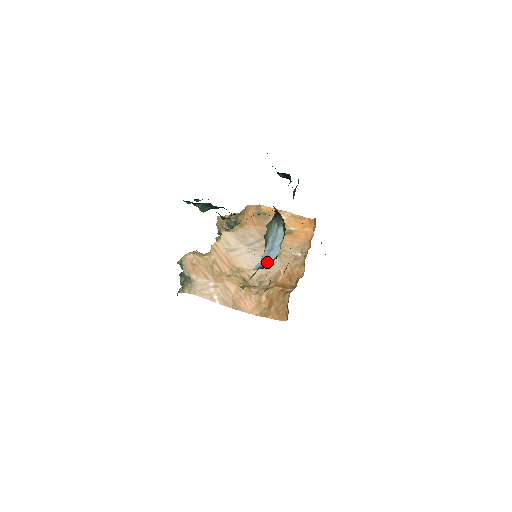
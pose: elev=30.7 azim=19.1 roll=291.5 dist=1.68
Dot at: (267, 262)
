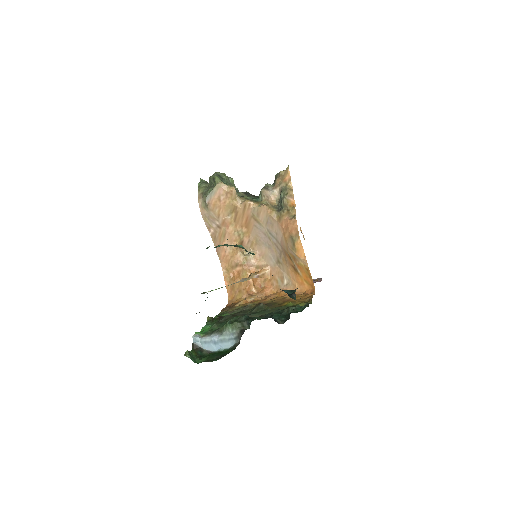
Dot at: (203, 346)
